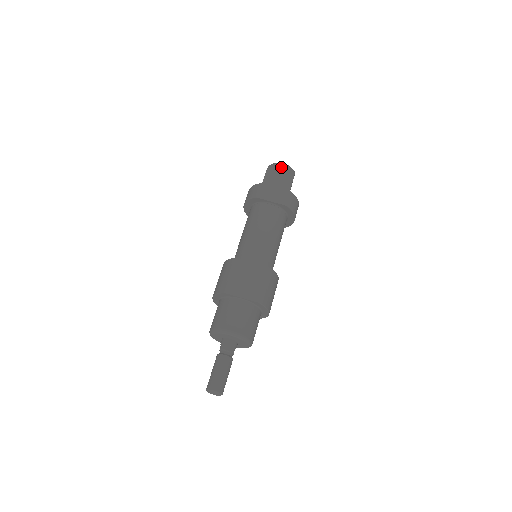
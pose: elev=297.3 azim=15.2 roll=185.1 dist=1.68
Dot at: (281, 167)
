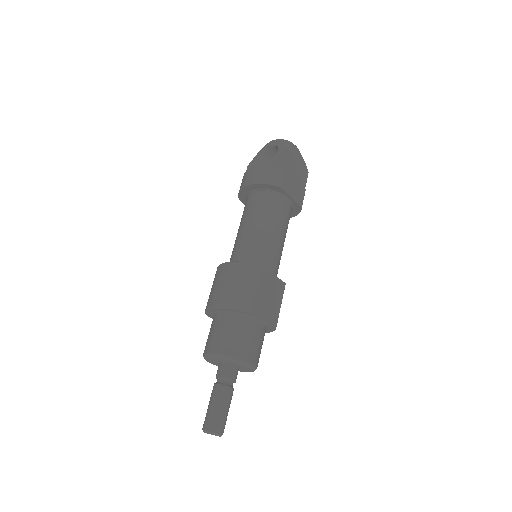
Dot at: (300, 154)
